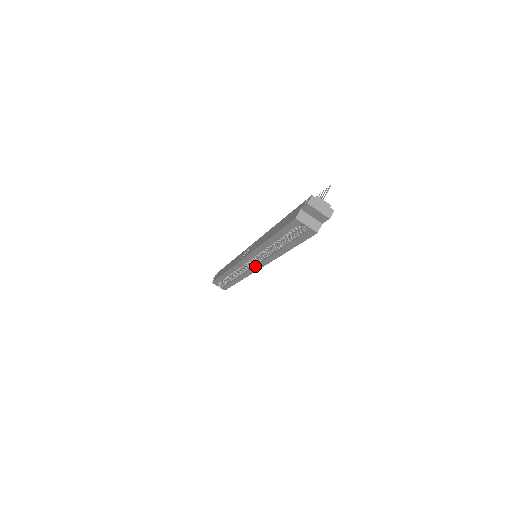
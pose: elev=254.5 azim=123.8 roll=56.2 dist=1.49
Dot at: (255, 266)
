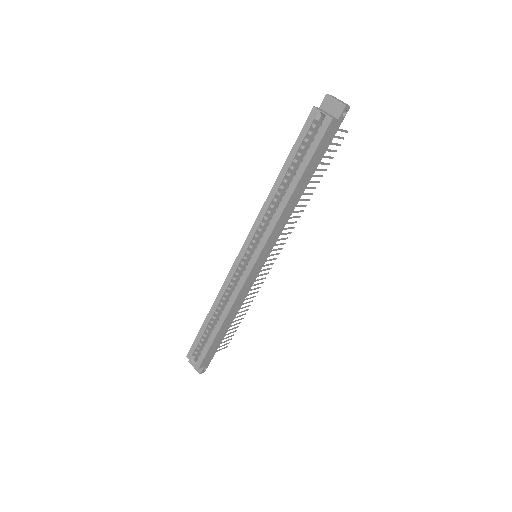
Dot at: (253, 255)
